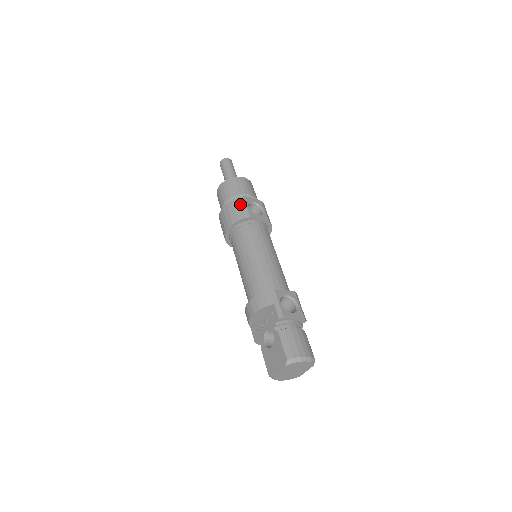
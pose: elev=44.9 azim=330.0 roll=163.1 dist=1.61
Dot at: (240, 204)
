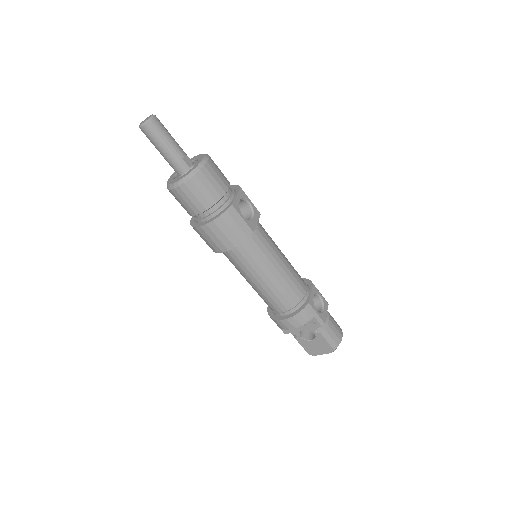
Dot at: (235, 219)
